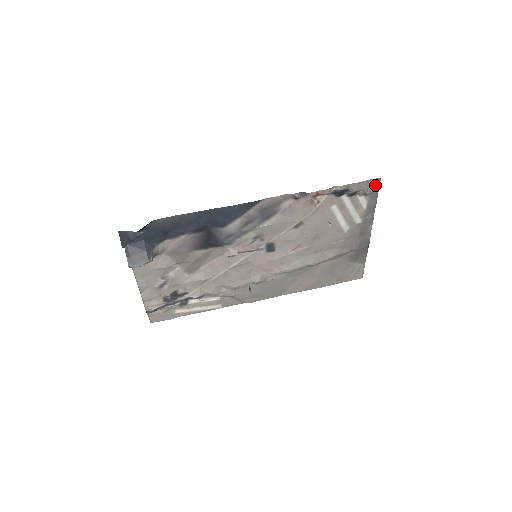
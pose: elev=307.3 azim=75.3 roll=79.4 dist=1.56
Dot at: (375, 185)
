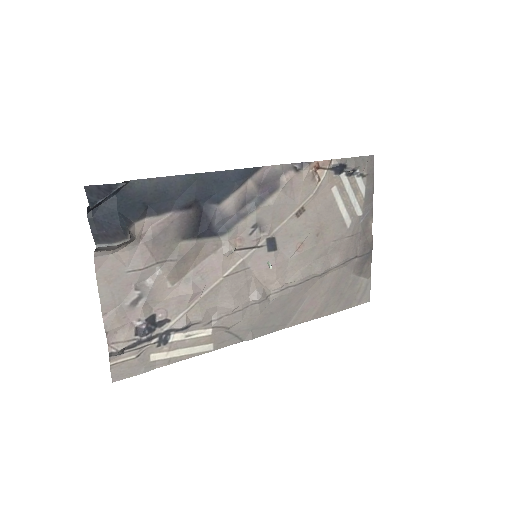
Dot at: (370, 164)
